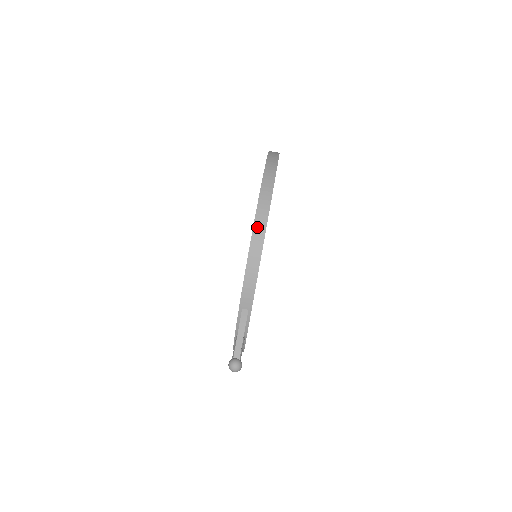
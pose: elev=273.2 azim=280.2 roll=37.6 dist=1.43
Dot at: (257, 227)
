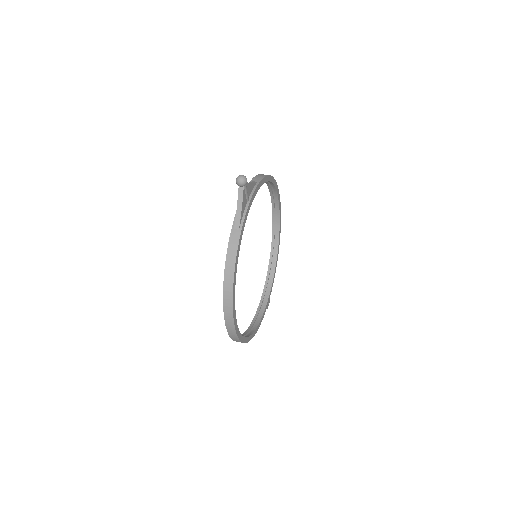
Dot at: occluded
